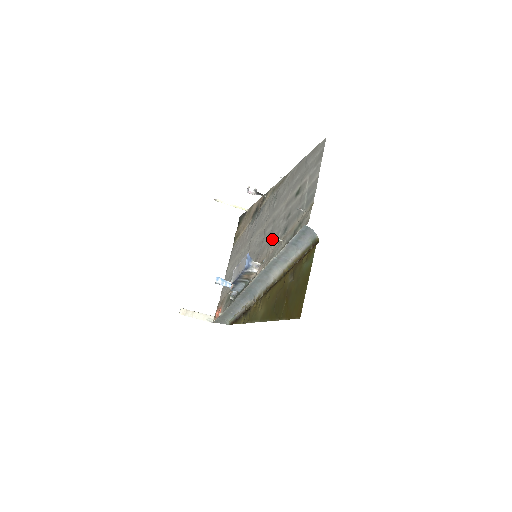
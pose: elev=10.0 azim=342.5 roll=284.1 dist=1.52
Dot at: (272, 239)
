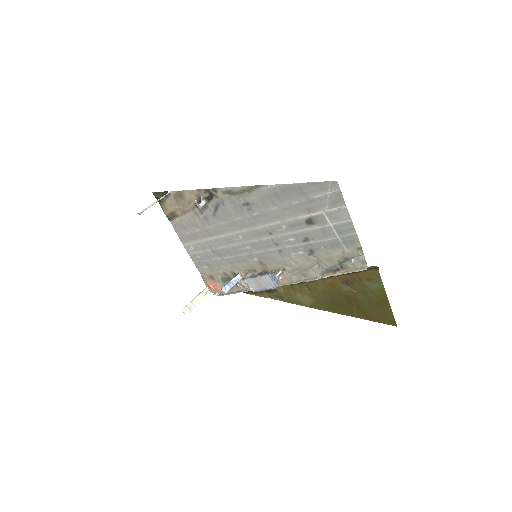
Dot at: (285, 252)
